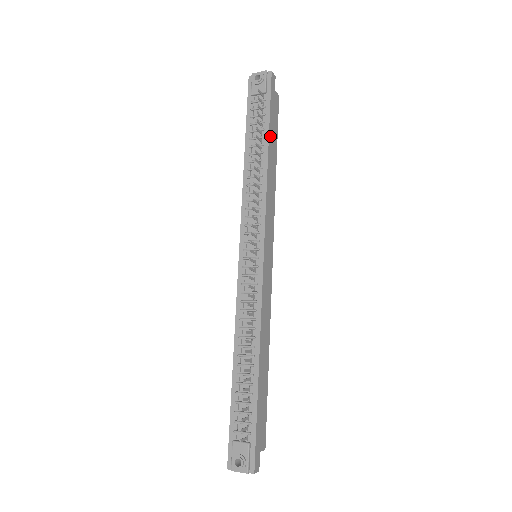
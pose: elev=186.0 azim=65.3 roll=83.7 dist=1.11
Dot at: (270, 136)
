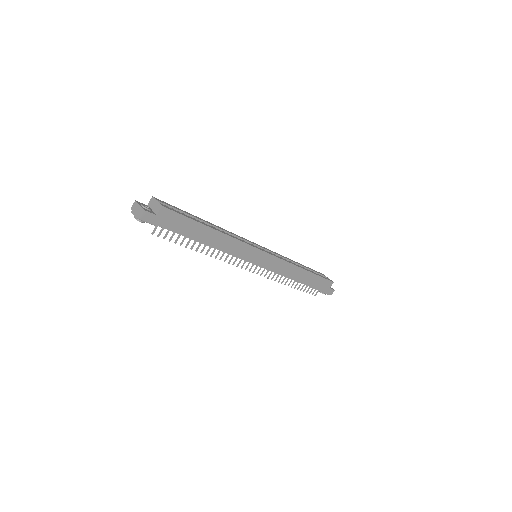
Dot at: (192, 236)
